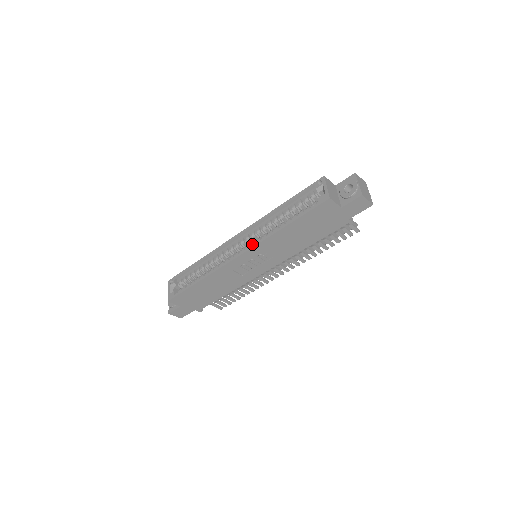
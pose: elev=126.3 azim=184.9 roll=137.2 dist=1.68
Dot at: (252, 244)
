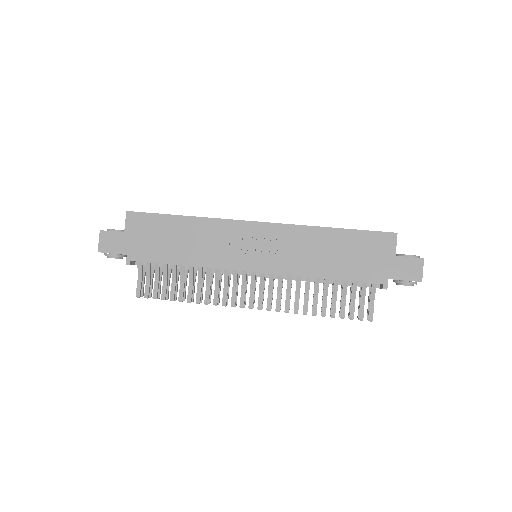
Dot at: occluded
